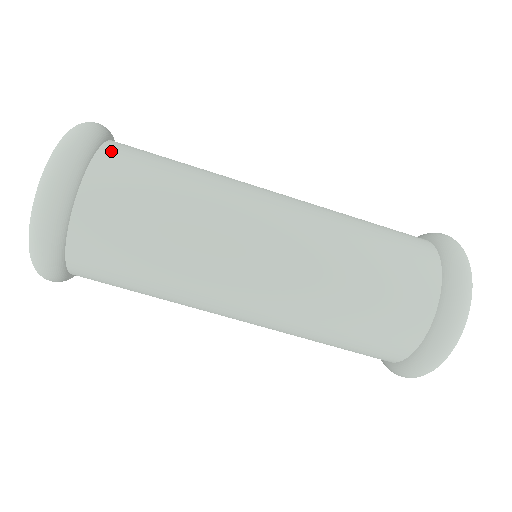
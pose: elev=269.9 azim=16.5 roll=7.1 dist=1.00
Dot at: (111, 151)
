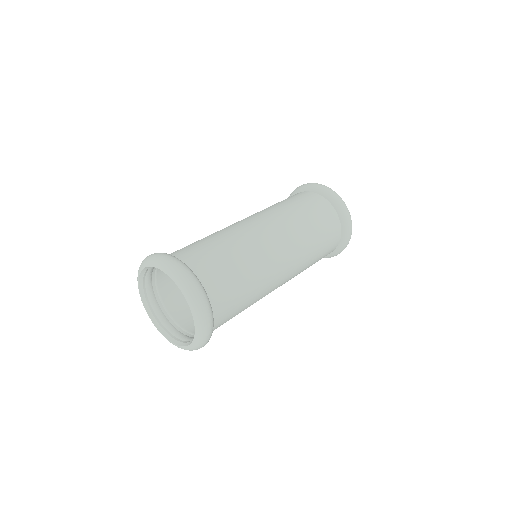
Dot at: (217, 305)
